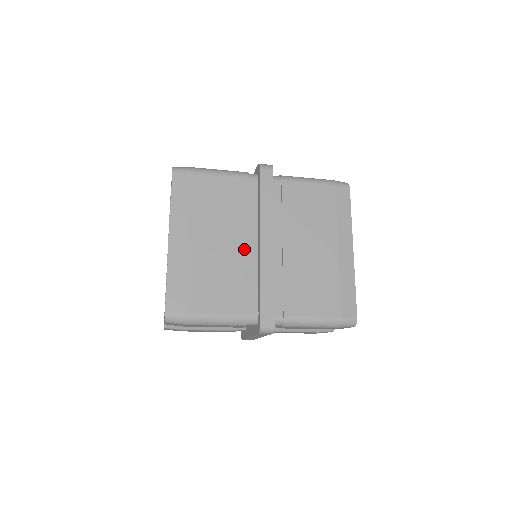
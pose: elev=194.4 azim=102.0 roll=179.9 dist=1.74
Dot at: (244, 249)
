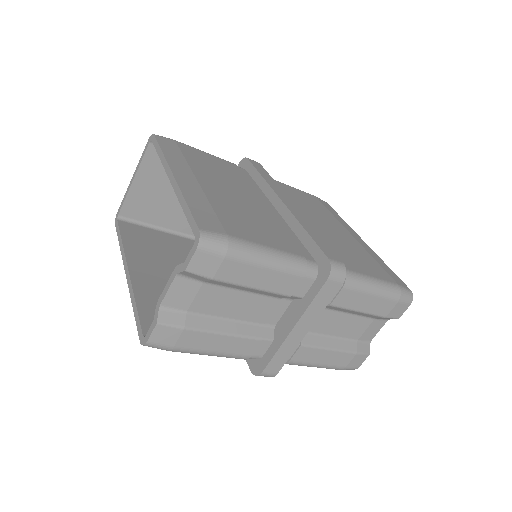
Dot at: (264, 206)
